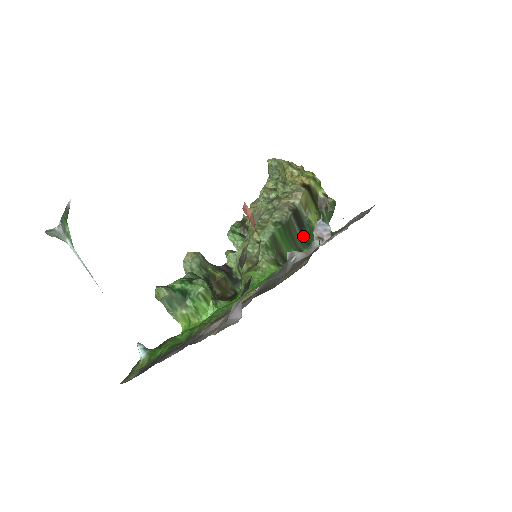
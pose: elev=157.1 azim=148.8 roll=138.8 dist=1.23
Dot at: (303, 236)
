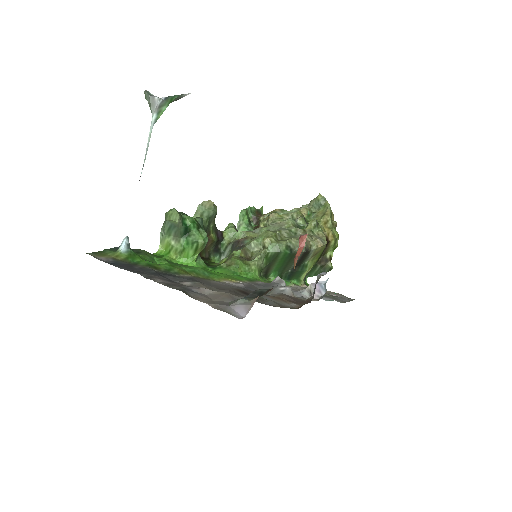
Dot at: (292, 271)
